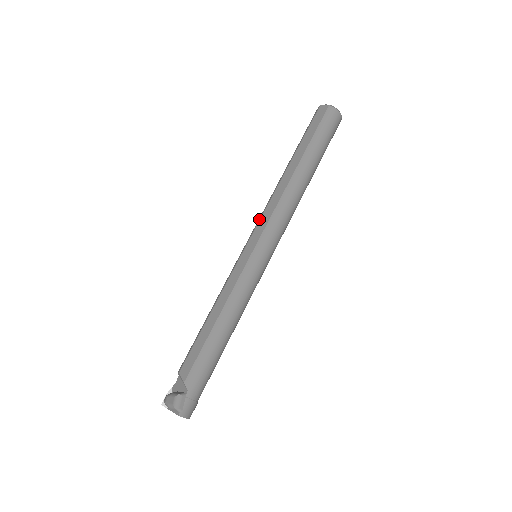
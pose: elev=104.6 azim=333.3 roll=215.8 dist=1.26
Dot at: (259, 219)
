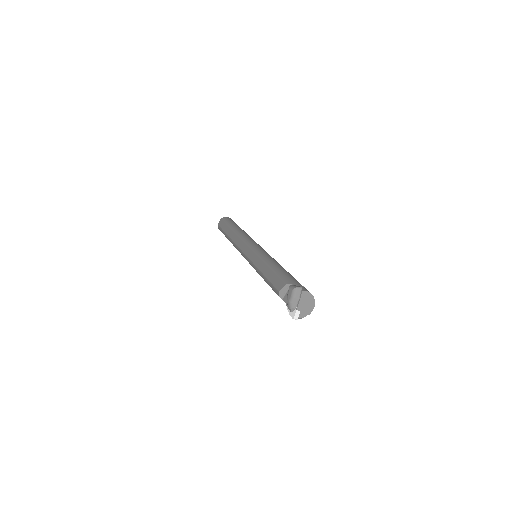
Dot at: (239, 249)
